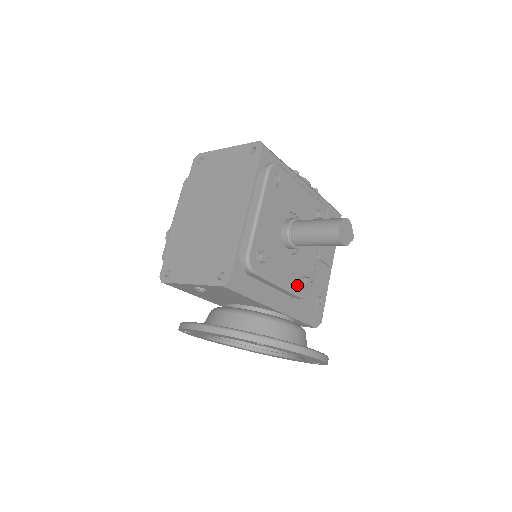
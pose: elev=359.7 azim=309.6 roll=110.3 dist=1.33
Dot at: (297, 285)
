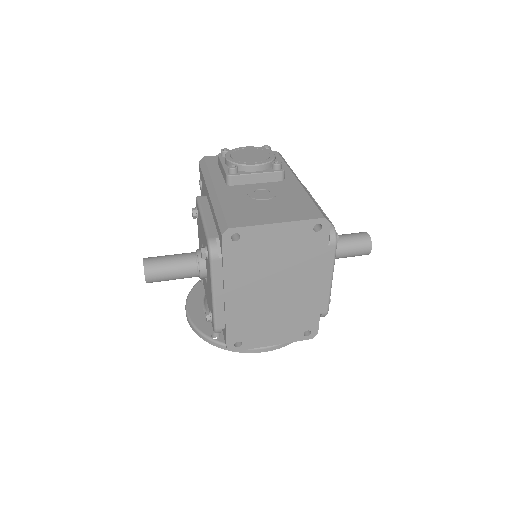
Dot at: occluded
